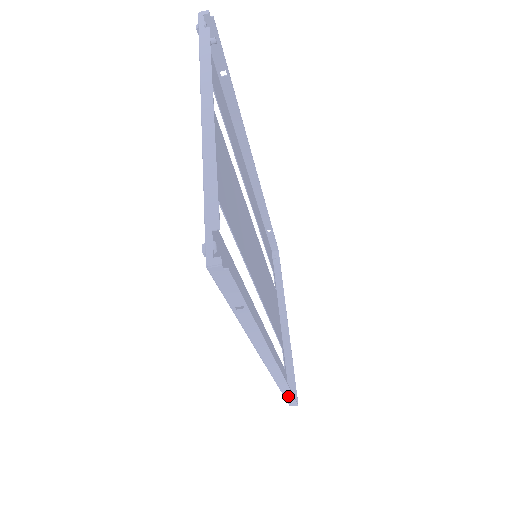
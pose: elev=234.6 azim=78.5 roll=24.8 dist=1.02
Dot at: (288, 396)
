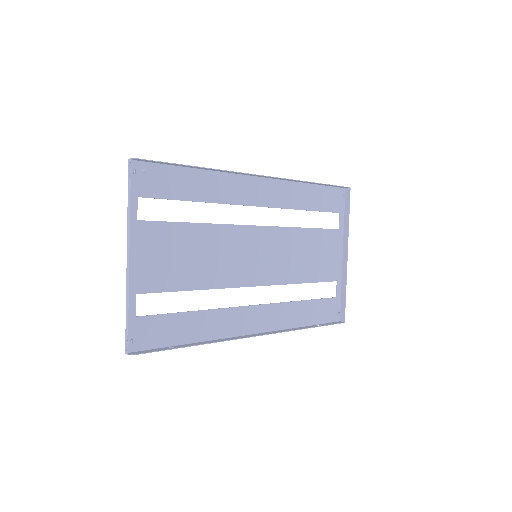
Dot at: (319, 325)
